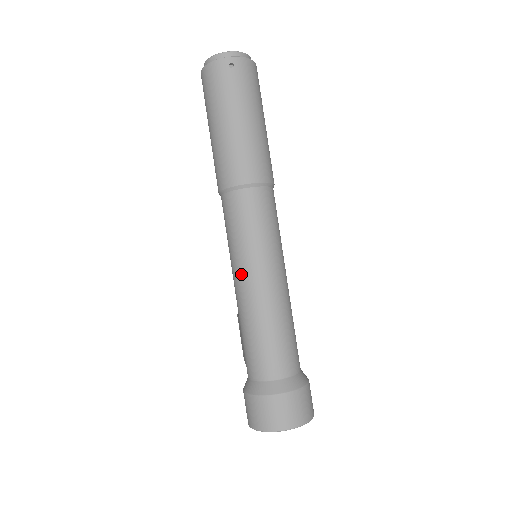
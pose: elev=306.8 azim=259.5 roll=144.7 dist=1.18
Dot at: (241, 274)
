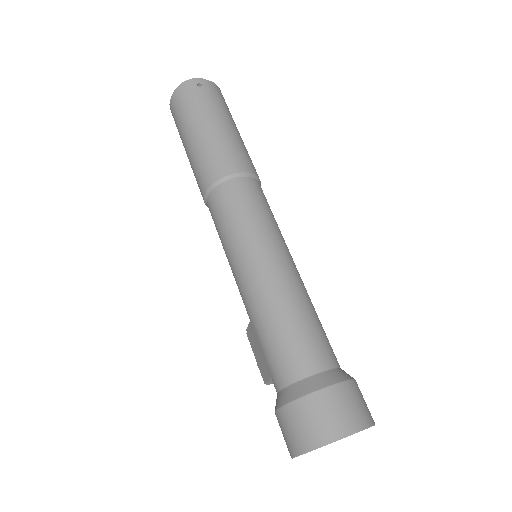
Dot at: (245, 263)
